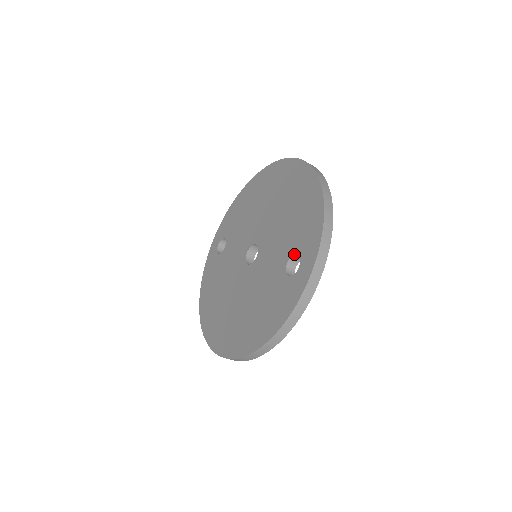
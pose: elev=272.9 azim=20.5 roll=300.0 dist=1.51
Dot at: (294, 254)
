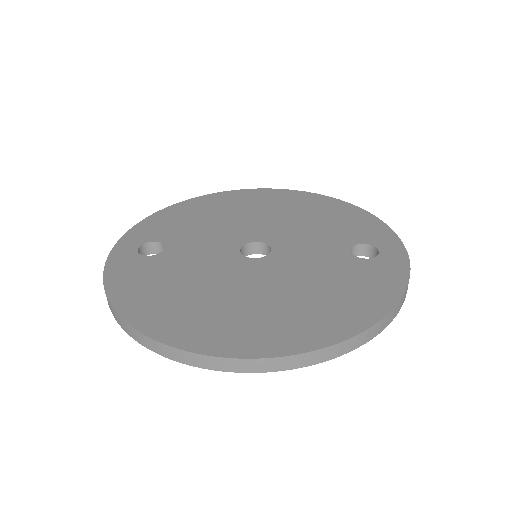
Dot at: (358, 243)
